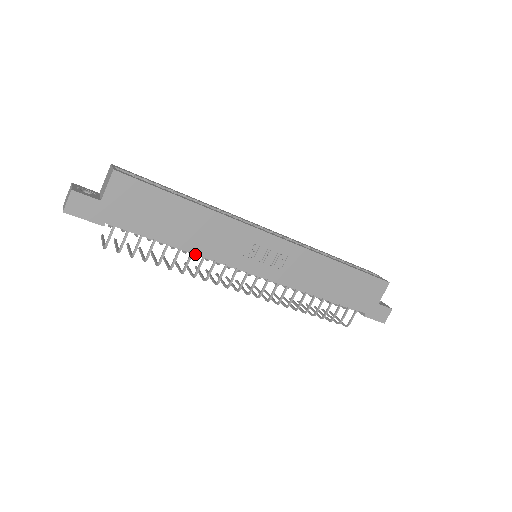
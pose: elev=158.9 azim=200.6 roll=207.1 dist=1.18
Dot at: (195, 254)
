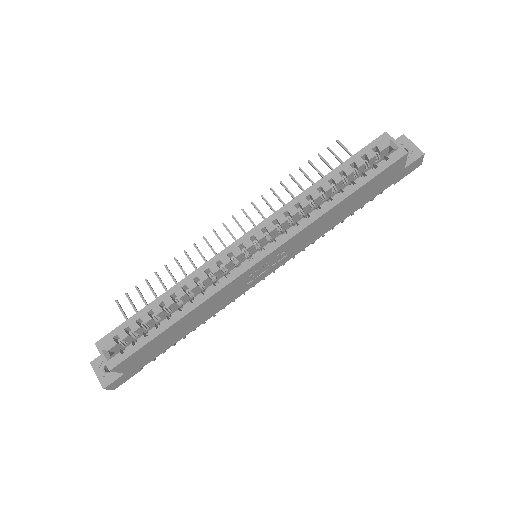
Dot at: occluded
